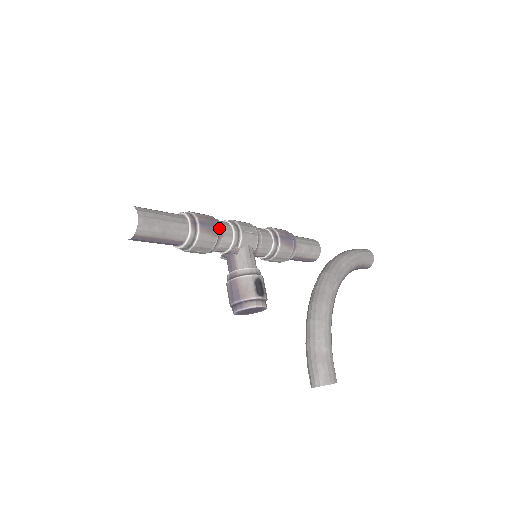
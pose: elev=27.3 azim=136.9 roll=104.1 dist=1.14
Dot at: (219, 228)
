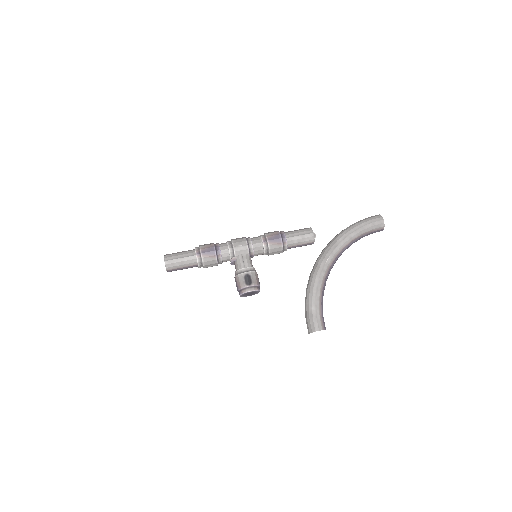
Dot at: (217, 250)
